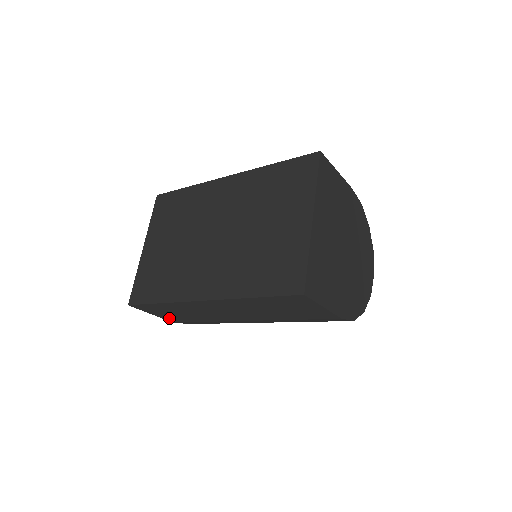
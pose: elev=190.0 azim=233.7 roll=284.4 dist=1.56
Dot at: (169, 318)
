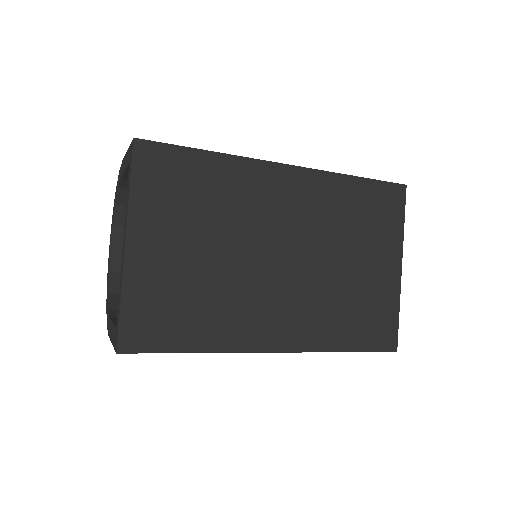
Dot at: occluded
